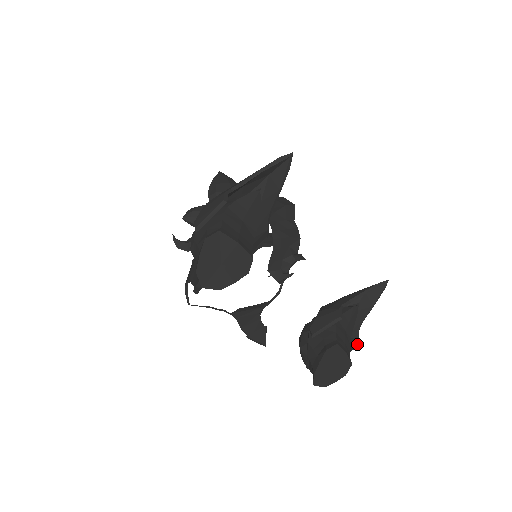
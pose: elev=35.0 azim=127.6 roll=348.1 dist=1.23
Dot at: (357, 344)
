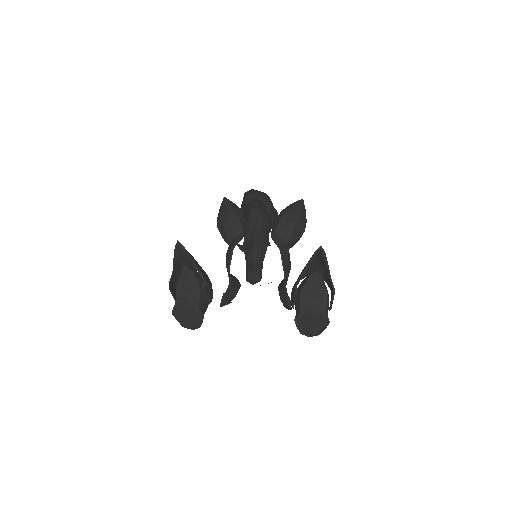
Dot at: (332, 296)
